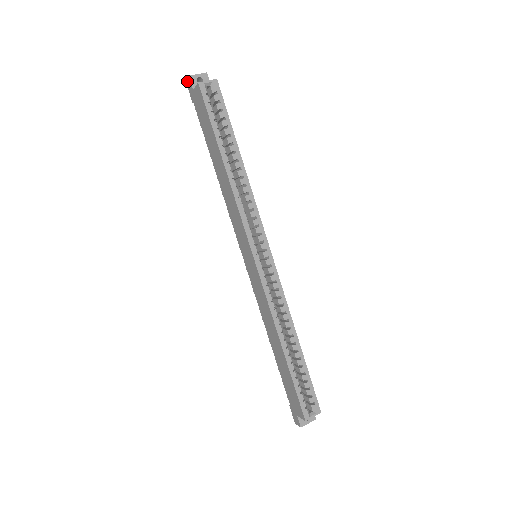
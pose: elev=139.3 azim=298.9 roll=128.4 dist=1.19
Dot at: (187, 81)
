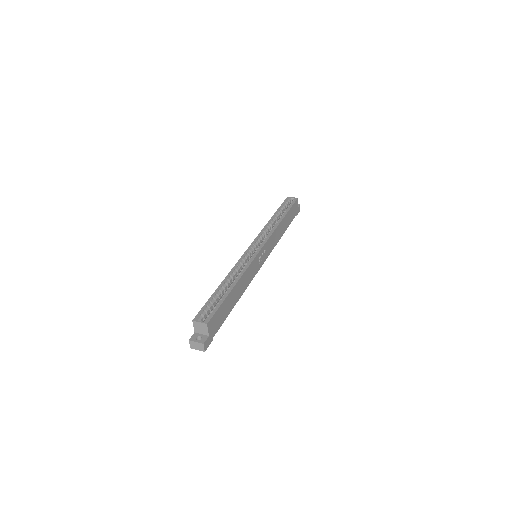
Dot at: occluded
